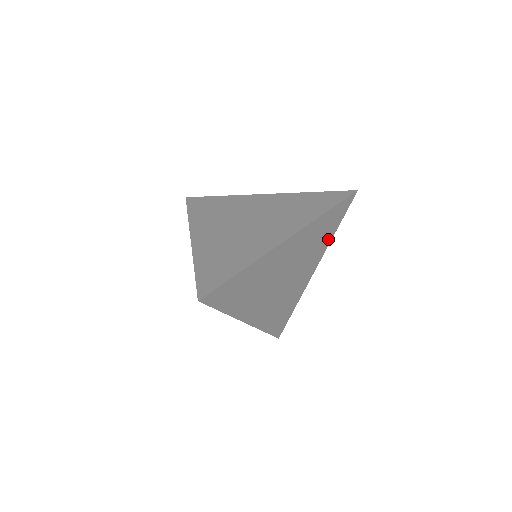
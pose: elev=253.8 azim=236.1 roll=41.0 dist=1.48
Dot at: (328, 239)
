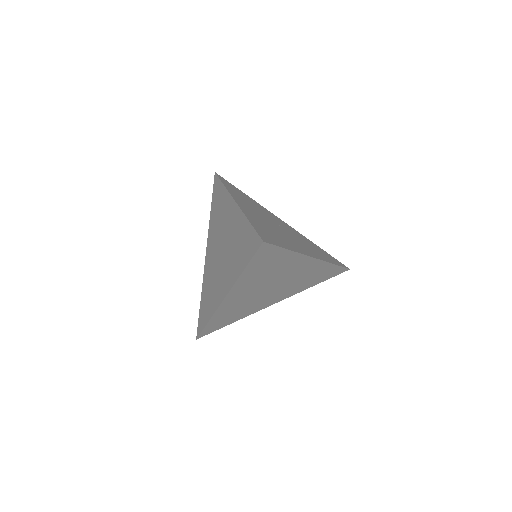
Dot at: occluded
